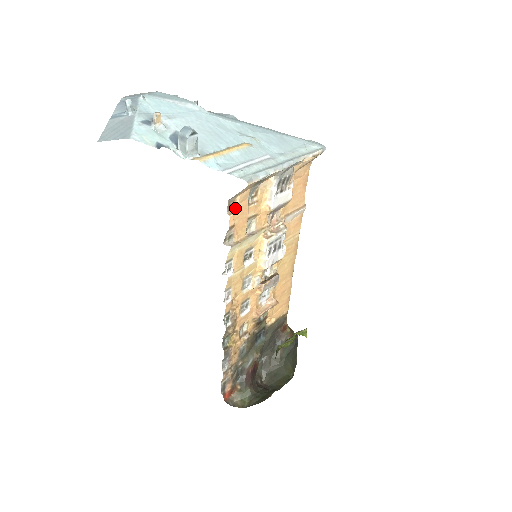
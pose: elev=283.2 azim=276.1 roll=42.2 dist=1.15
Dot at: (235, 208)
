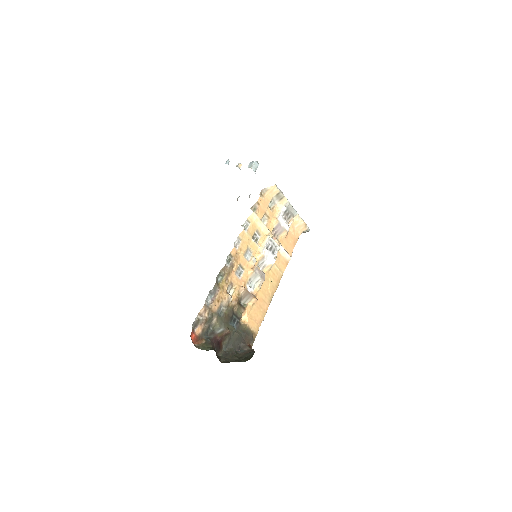
Dot at: (263, 198)
